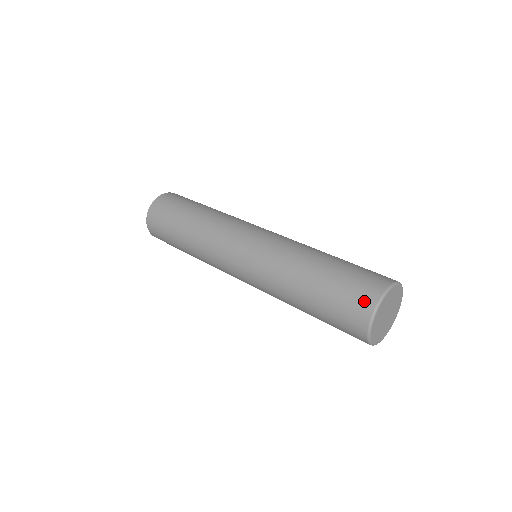
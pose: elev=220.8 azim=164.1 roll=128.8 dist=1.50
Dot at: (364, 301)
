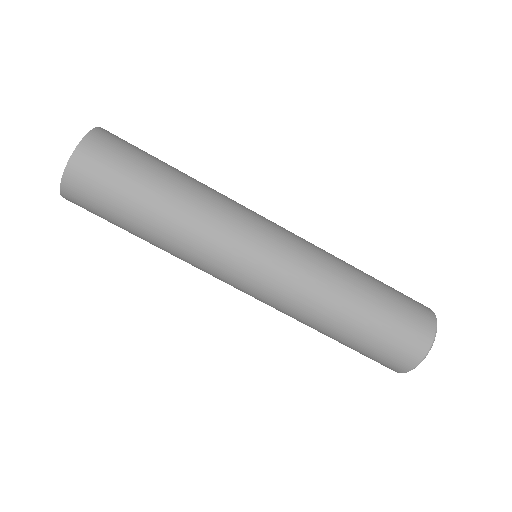
Dot at: (413, 351)
